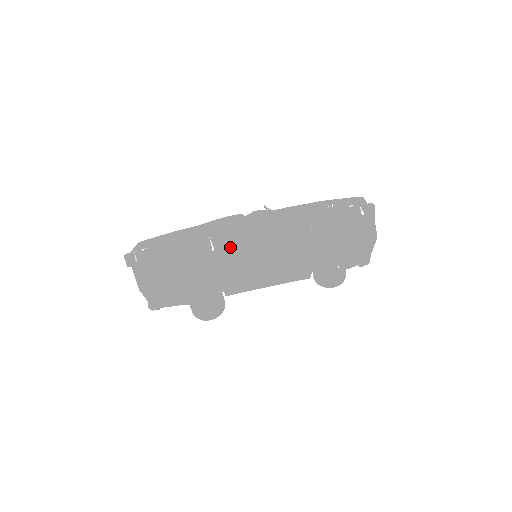
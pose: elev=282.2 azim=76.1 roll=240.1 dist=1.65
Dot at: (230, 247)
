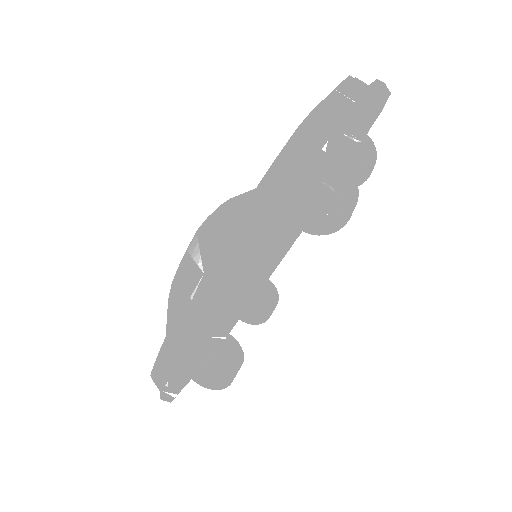
Dot at: (237, 321)
